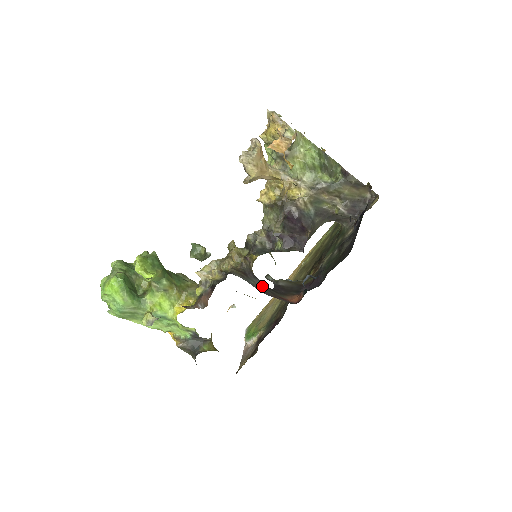
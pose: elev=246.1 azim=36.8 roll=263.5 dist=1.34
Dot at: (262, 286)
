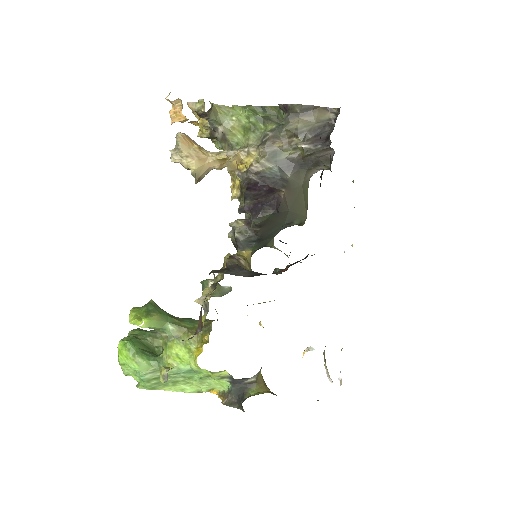
Dot at: (249, 273)
